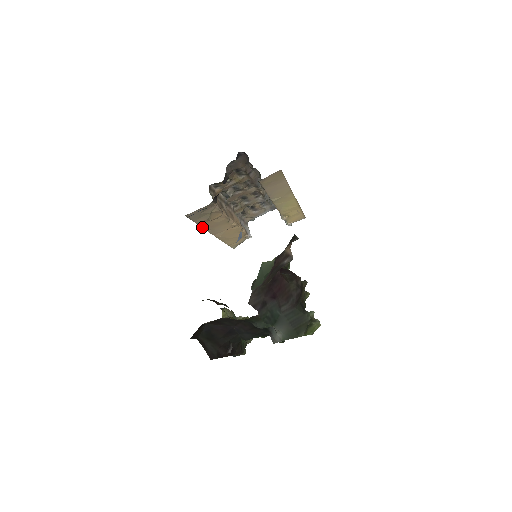
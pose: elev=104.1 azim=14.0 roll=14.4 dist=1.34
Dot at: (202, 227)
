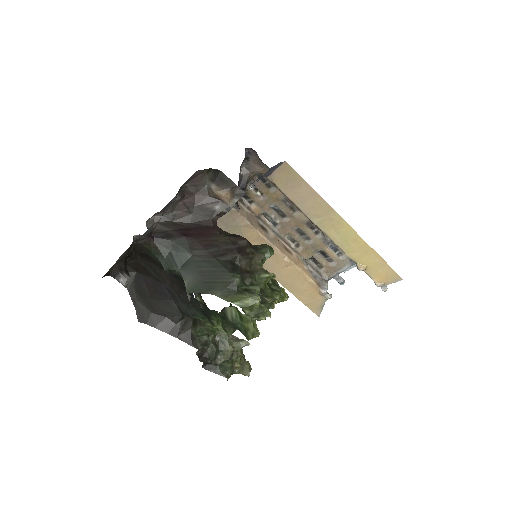
Dot at: occluded
